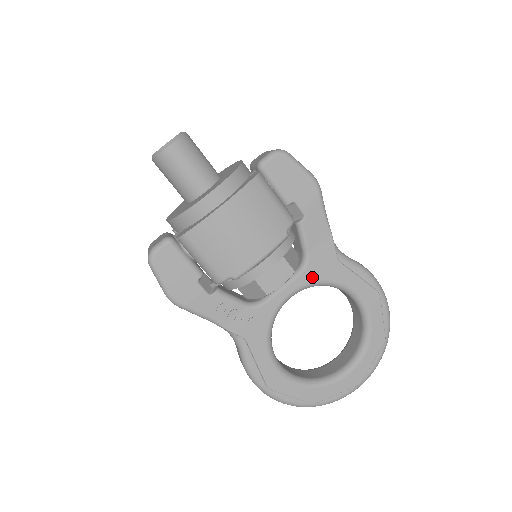
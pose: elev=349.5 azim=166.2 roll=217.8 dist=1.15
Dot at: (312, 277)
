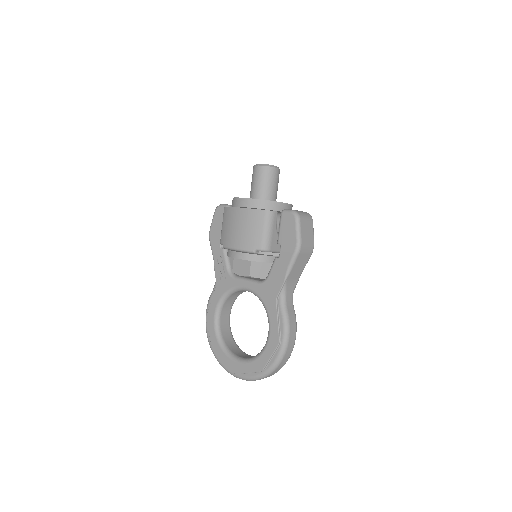
Dot at: (260, 292)
